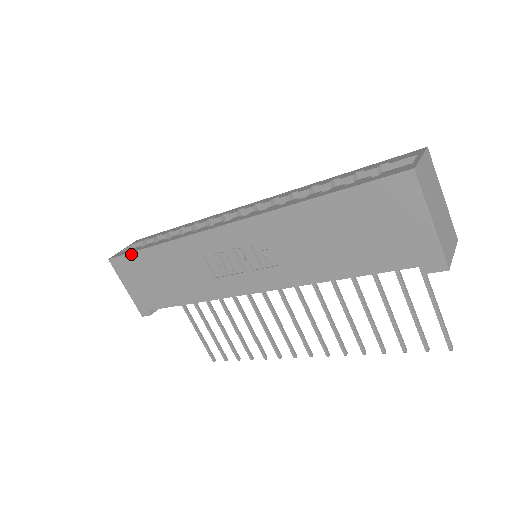
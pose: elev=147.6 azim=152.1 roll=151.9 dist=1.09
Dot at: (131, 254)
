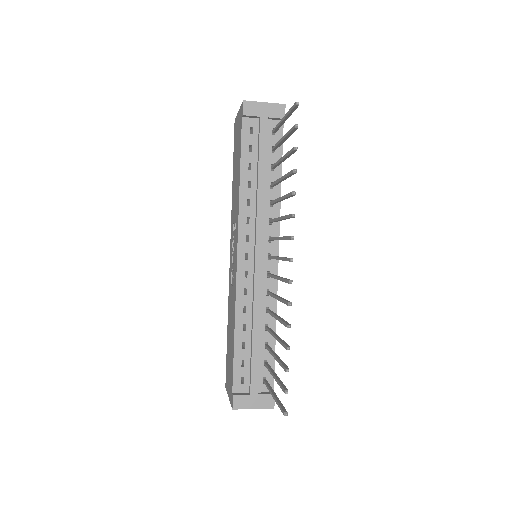
Dot at: occluded
